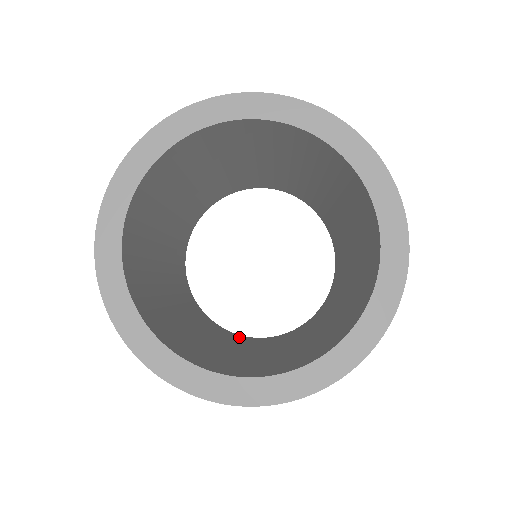
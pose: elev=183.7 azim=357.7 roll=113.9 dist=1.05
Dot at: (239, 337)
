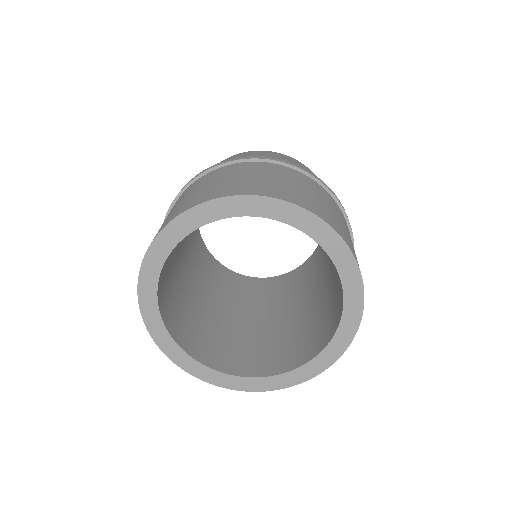
Dot at: (260, 284)
